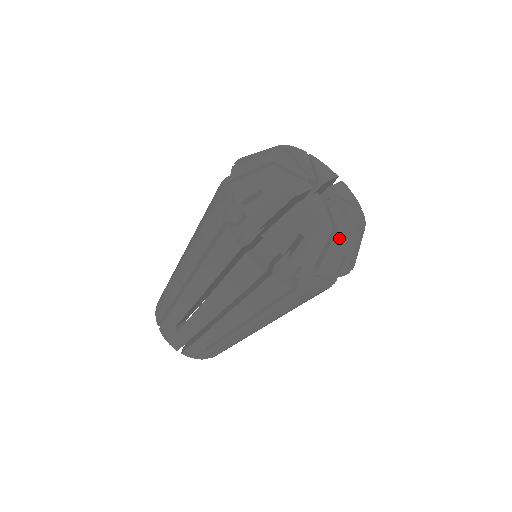
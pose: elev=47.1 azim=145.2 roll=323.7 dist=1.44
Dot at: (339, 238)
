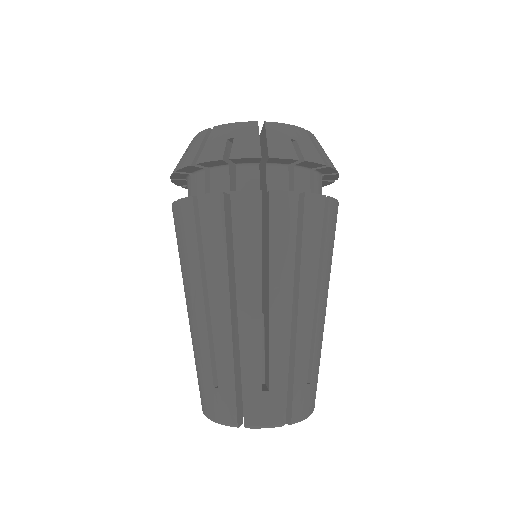
Dot at: (217, 130)
